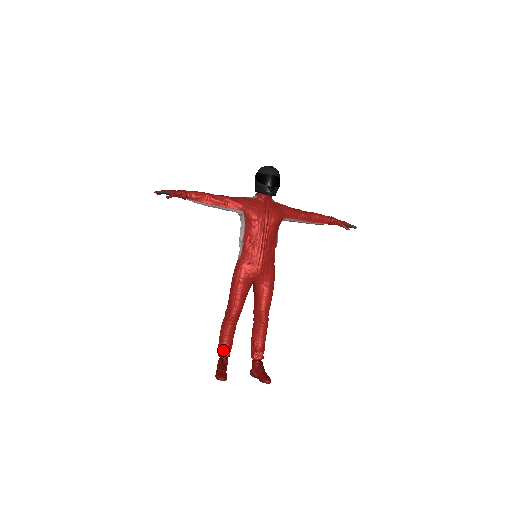
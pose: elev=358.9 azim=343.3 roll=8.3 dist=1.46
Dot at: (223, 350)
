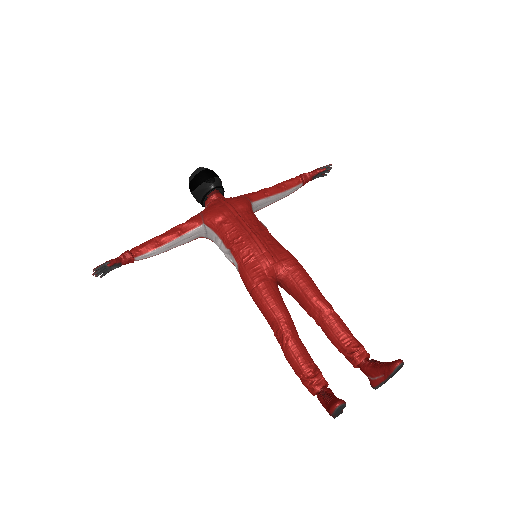
Dot at: (312, 380)
